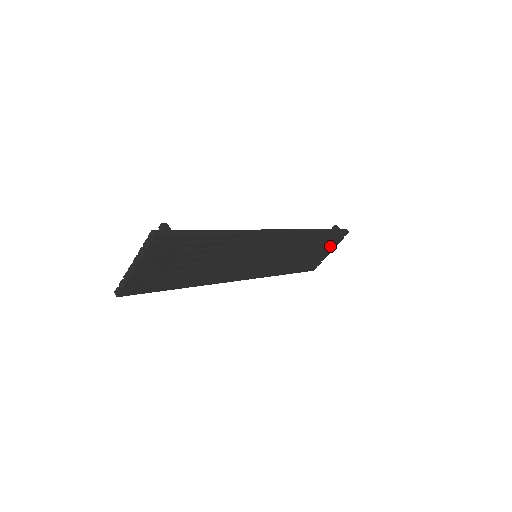
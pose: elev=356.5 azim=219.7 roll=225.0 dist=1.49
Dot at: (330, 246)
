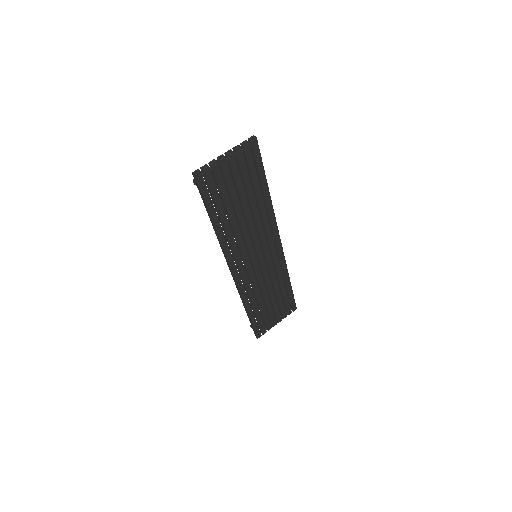
Dot at: (282, 313)
